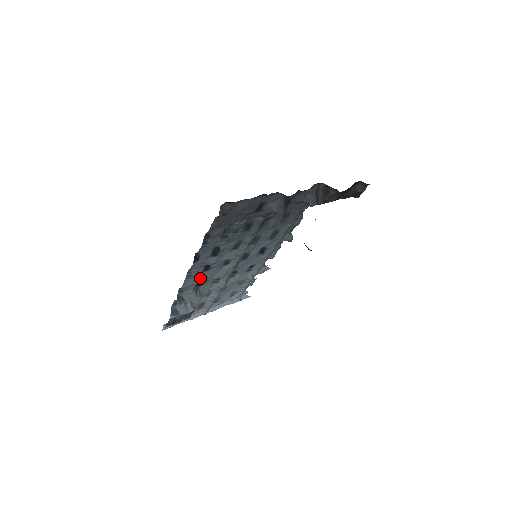
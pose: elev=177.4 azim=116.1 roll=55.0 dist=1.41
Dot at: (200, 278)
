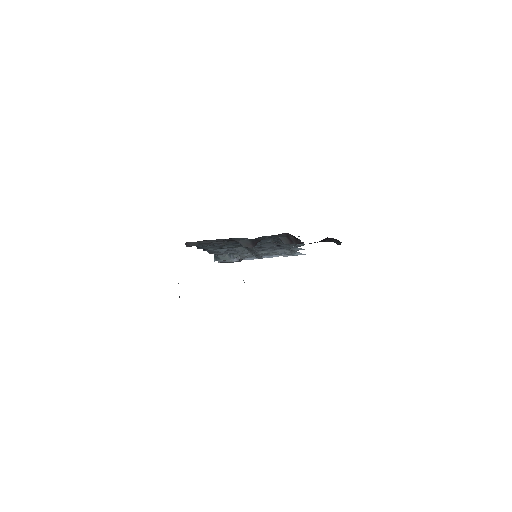
Dot at: (224, 252)
